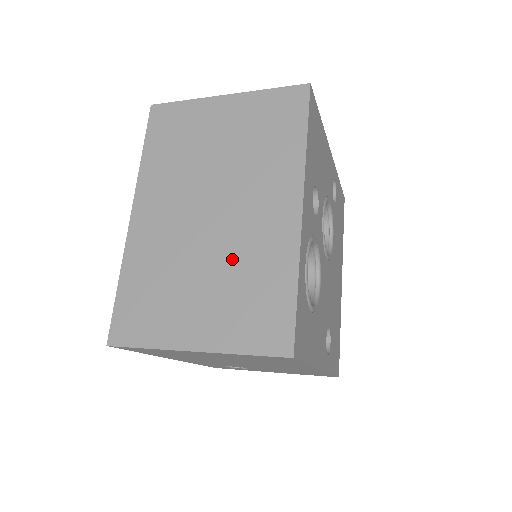
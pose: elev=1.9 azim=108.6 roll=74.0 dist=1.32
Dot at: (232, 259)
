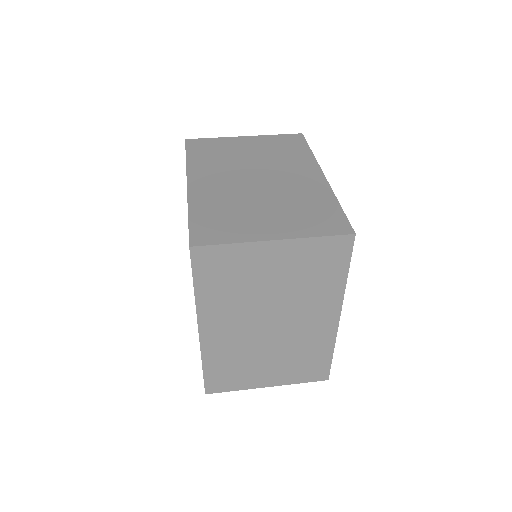
Dot at: (290, 348)
